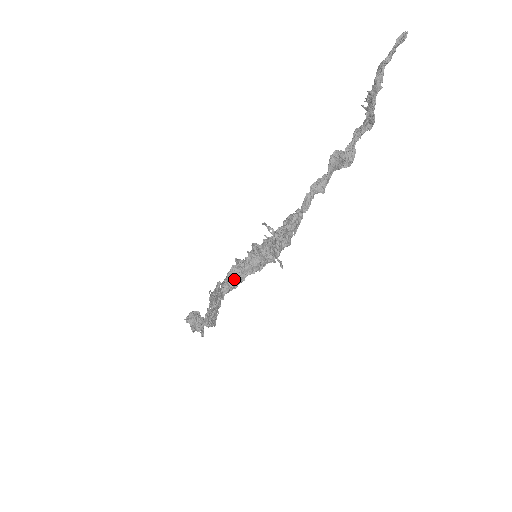
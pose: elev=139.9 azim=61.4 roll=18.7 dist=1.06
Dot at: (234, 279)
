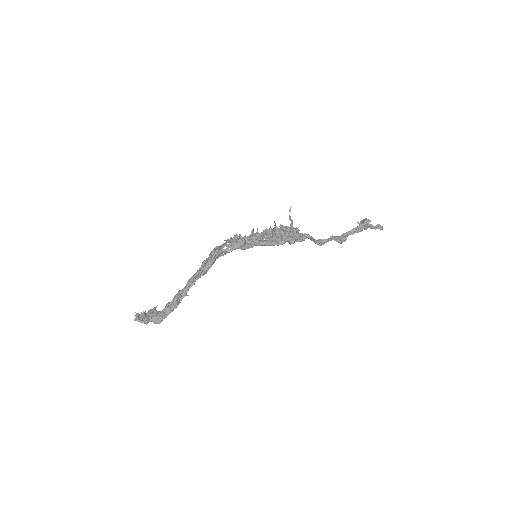
Dot at: (244, 239)
